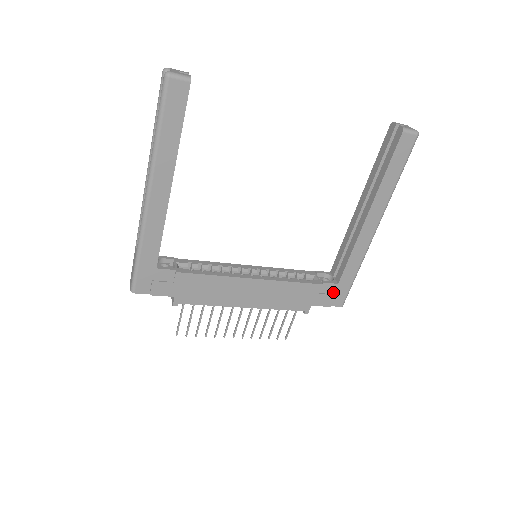
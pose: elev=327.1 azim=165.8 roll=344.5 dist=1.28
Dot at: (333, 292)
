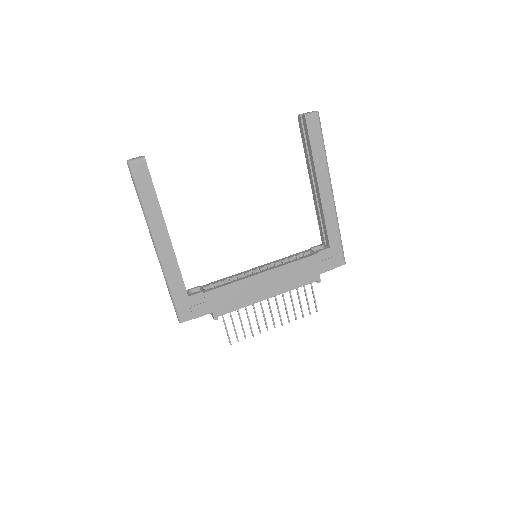
Dot at: (330, 256)
